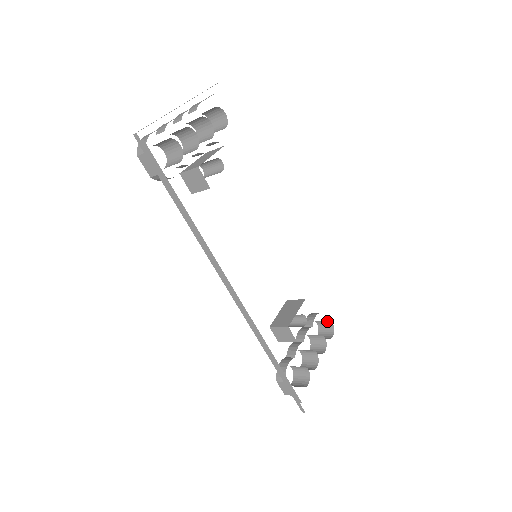
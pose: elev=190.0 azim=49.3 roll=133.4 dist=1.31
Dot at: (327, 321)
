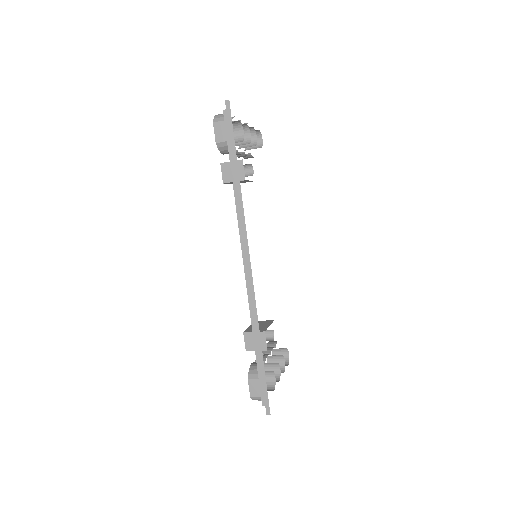
Dot at: (284, 350)
